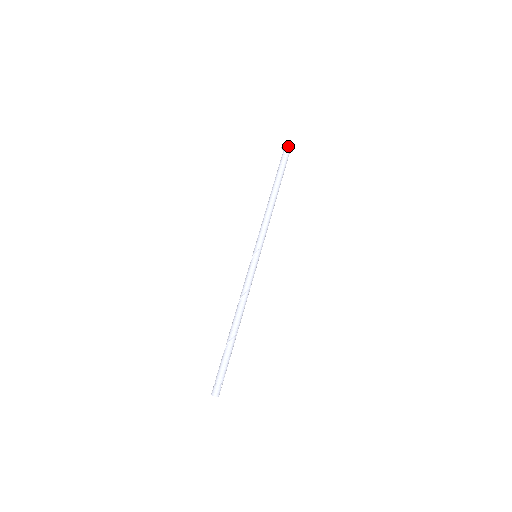
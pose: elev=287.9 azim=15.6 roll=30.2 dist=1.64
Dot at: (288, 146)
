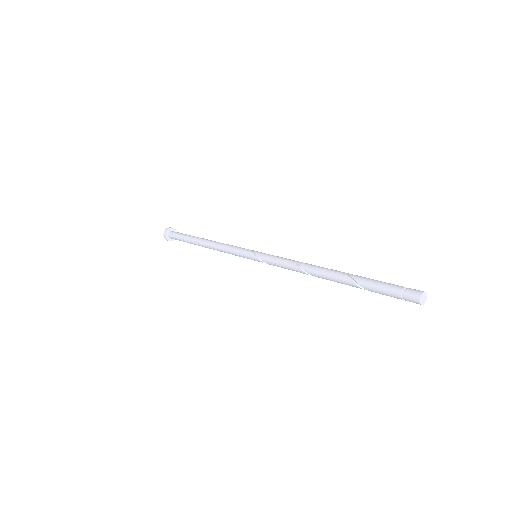
Dot at: (171, 229)
